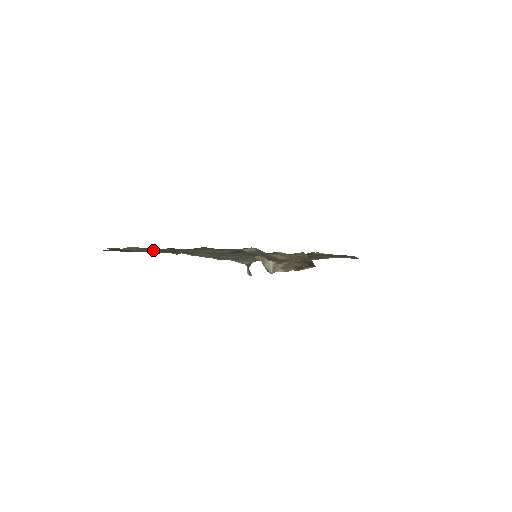
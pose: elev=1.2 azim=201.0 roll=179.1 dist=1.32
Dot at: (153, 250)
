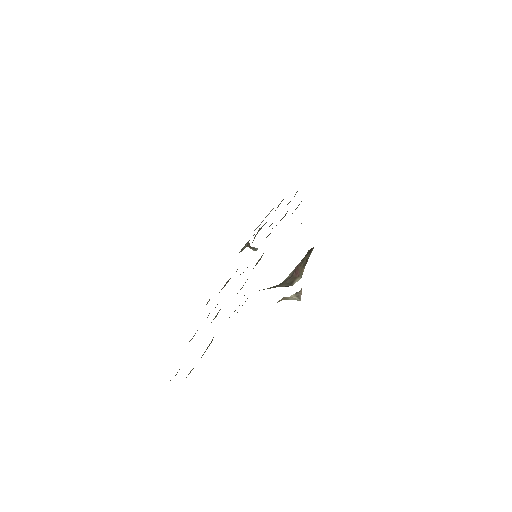
Dot at: occluded
